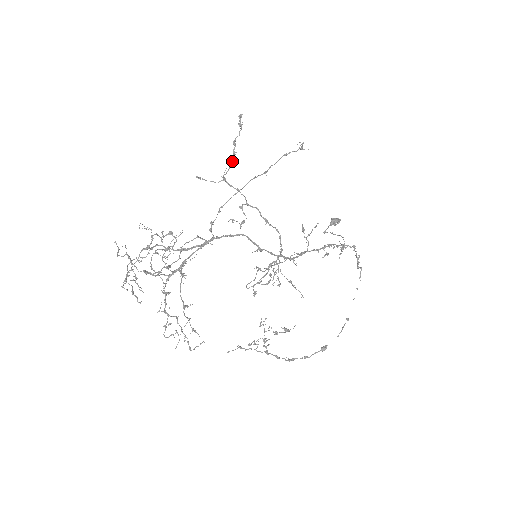
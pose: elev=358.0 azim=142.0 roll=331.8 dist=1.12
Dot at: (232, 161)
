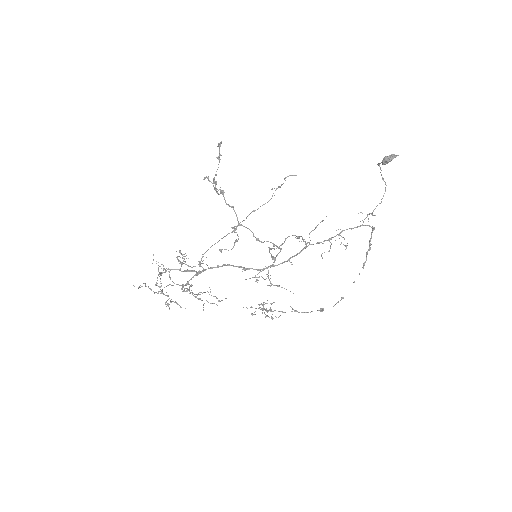
Dot at: (218, 193)
